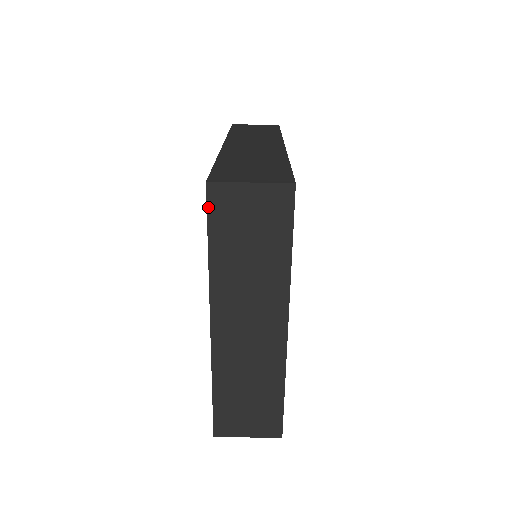
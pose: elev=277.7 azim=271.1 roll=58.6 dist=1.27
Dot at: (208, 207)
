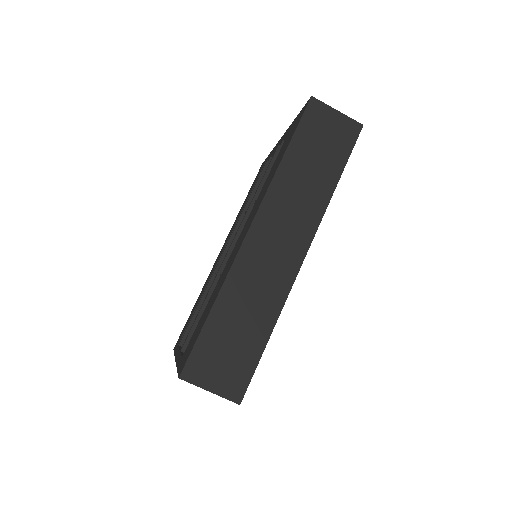
Dot at: occluded
